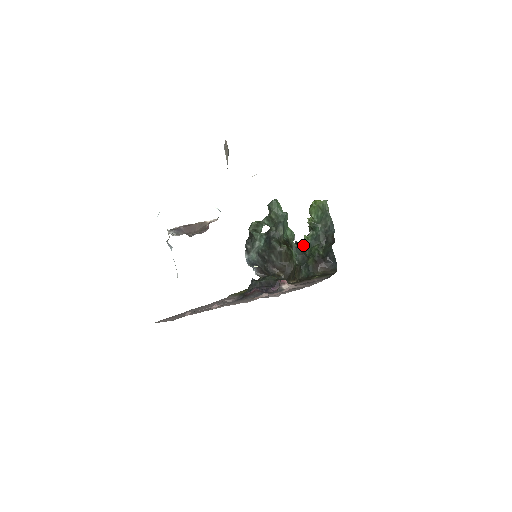
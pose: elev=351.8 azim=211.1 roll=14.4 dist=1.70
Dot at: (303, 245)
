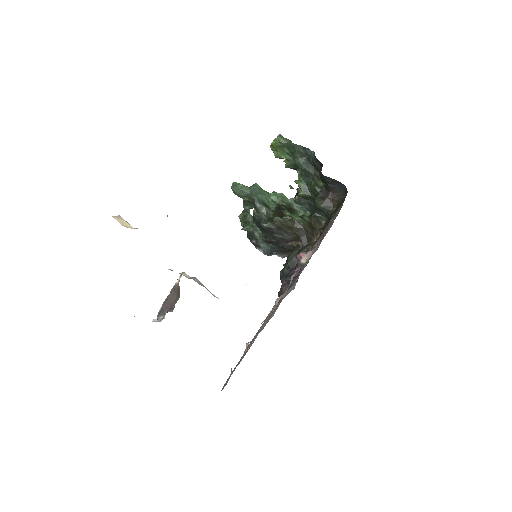
Dot at: (301, 191)
